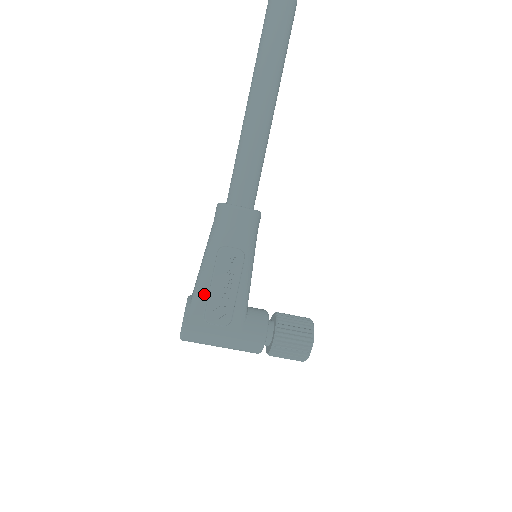
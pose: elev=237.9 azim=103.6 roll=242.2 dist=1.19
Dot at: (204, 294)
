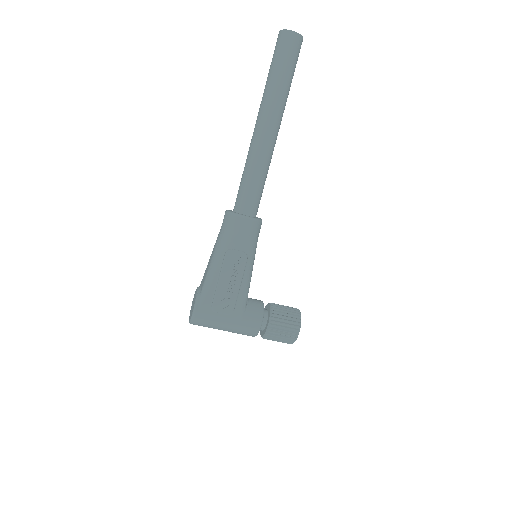
Dot at: (212, 288)
